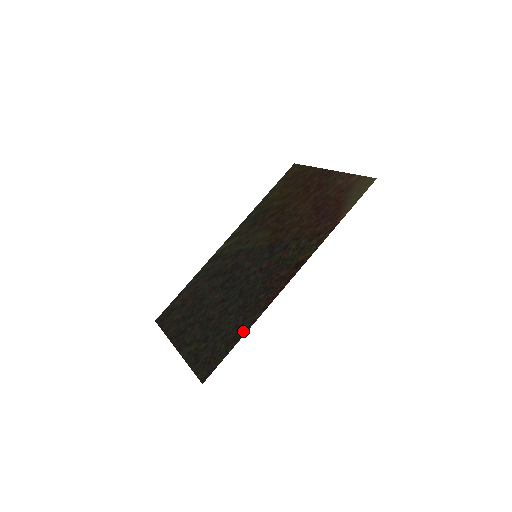
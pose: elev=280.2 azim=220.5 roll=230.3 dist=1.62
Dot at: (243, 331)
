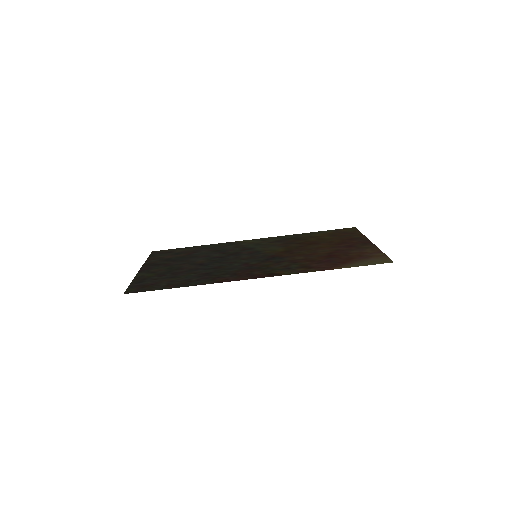
Dot at: (187, 285)
